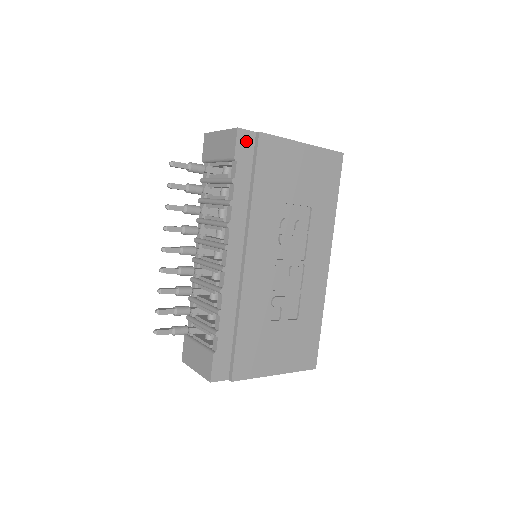
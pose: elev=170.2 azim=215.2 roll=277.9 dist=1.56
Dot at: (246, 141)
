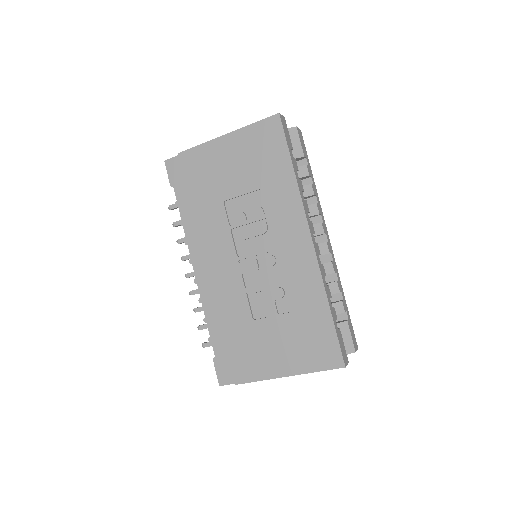
Dot at: (175, 167)
